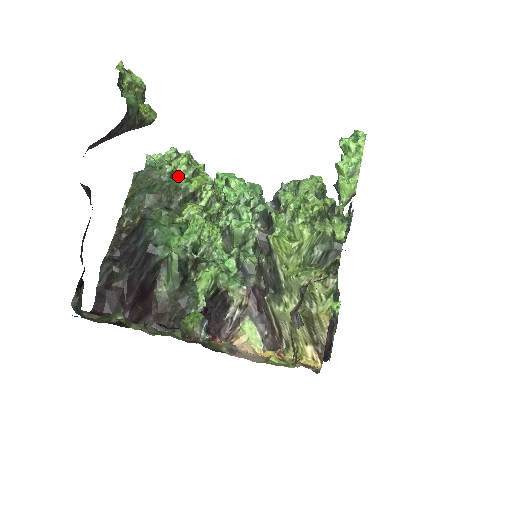
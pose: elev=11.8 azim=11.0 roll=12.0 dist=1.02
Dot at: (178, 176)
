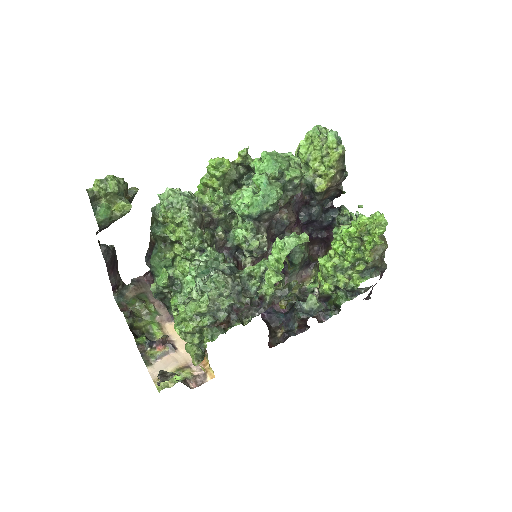
Dot at: (171, 222)
